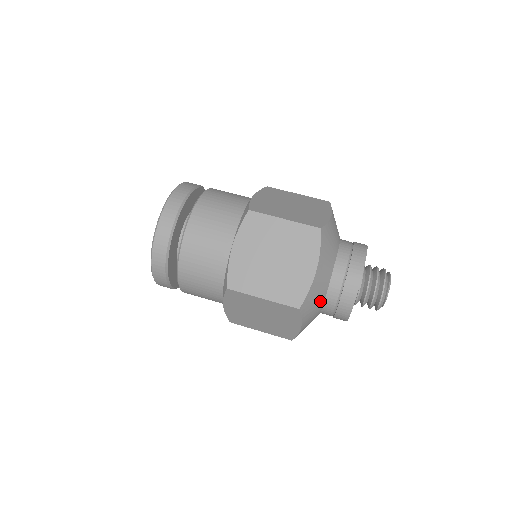
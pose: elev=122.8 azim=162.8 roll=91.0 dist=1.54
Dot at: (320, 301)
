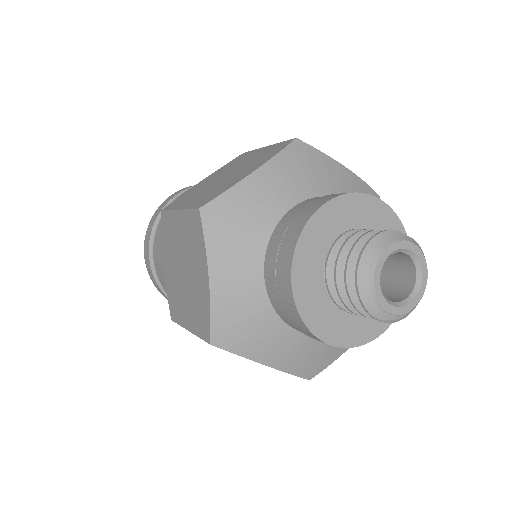
Dot at: (267, 322)
